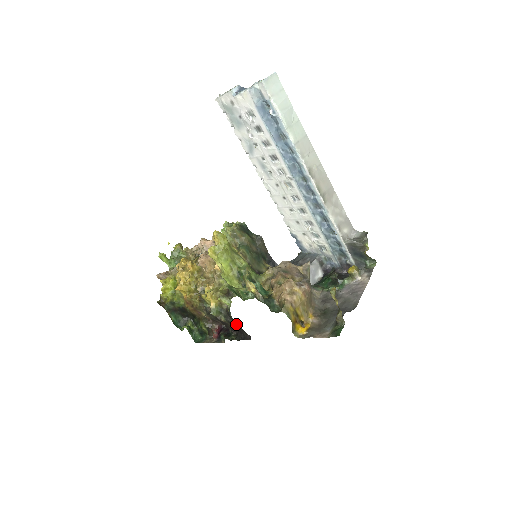
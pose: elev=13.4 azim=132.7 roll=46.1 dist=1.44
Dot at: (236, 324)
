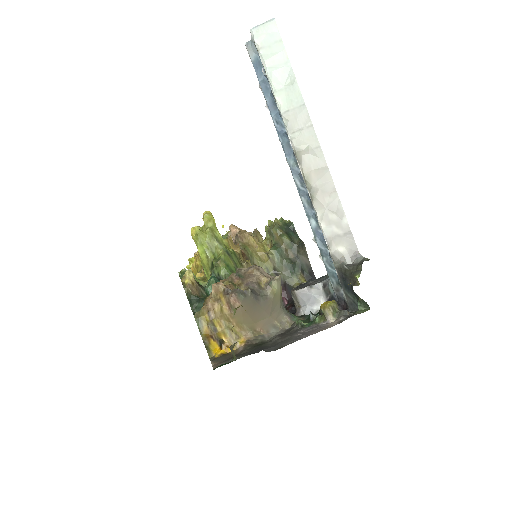
Dot at: occluded
